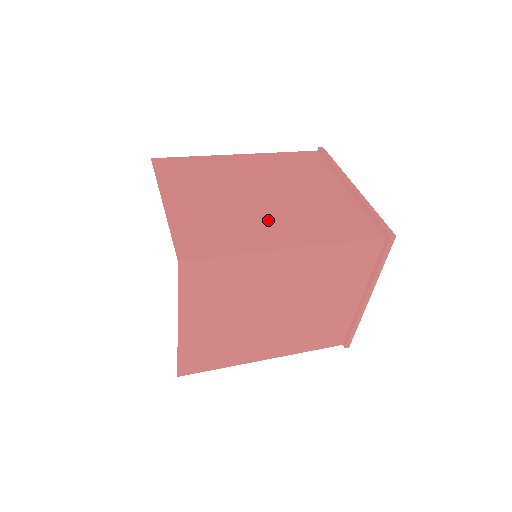
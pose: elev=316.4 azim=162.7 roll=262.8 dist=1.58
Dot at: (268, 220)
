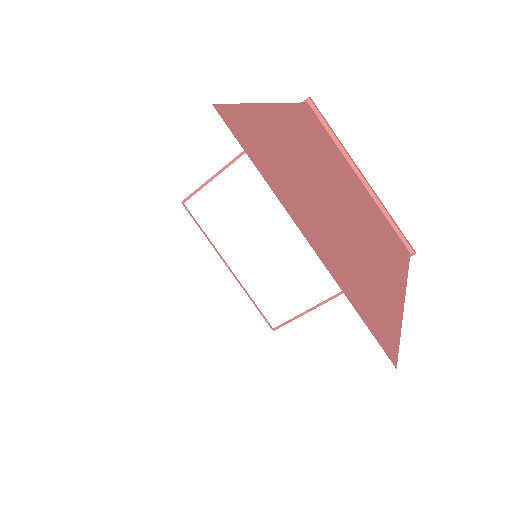
Dot at: (372, 250)
